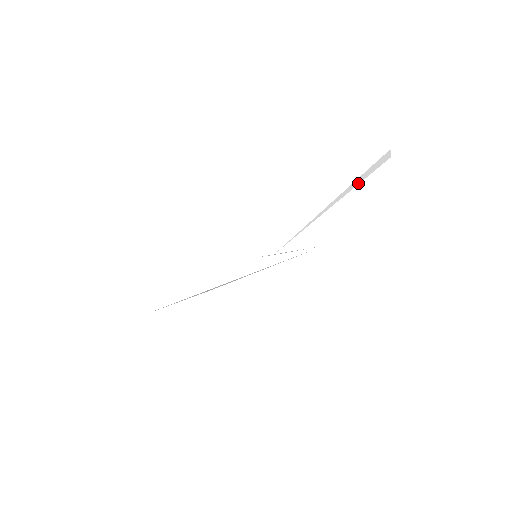
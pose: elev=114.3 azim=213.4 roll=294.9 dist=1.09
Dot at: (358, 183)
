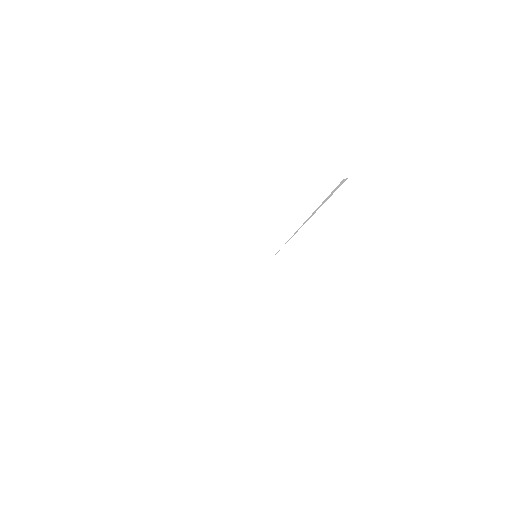
Dot at: (328, 198)
